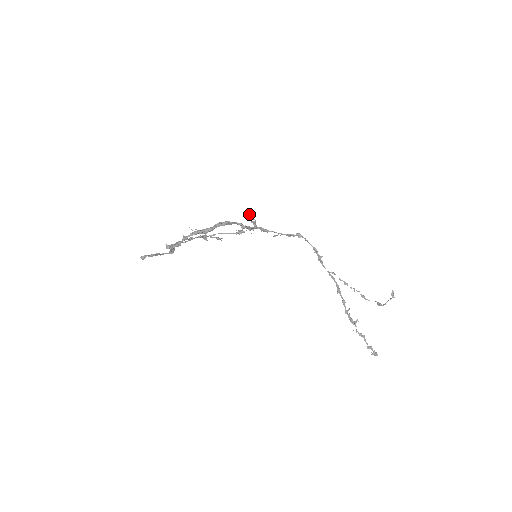
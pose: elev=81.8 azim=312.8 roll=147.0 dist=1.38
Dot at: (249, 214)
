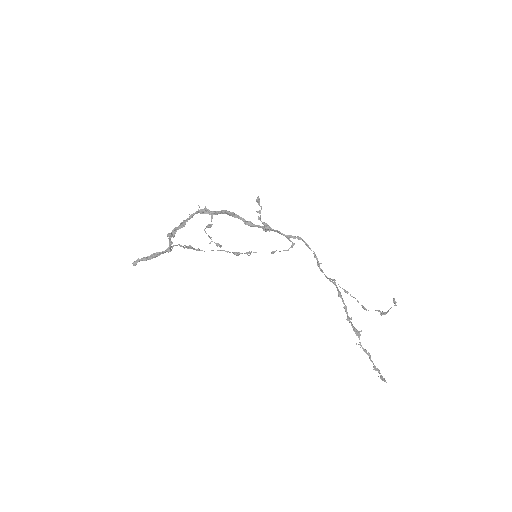
Dot at: (256, 200)
